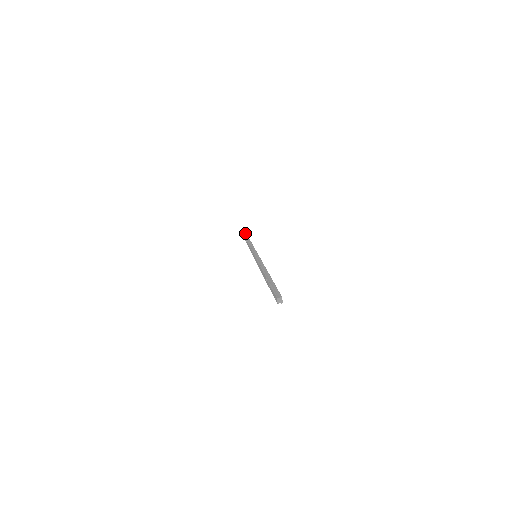
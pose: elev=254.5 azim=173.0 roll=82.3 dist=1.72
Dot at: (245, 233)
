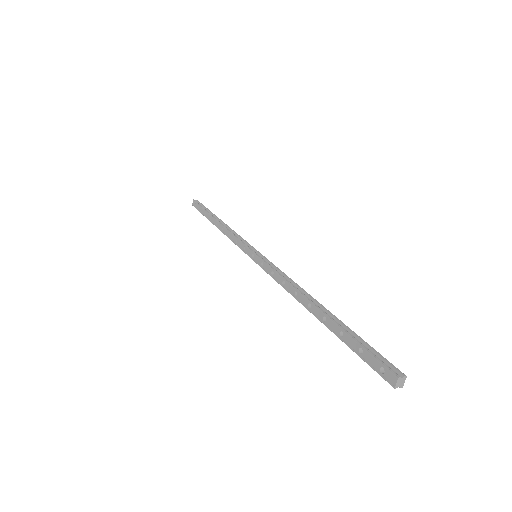
Dot at: (206, 208)
